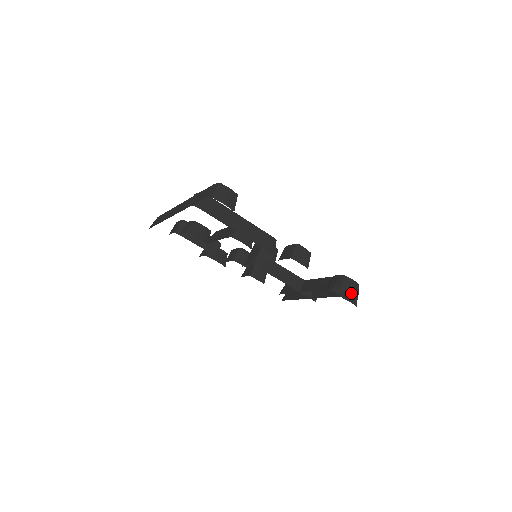
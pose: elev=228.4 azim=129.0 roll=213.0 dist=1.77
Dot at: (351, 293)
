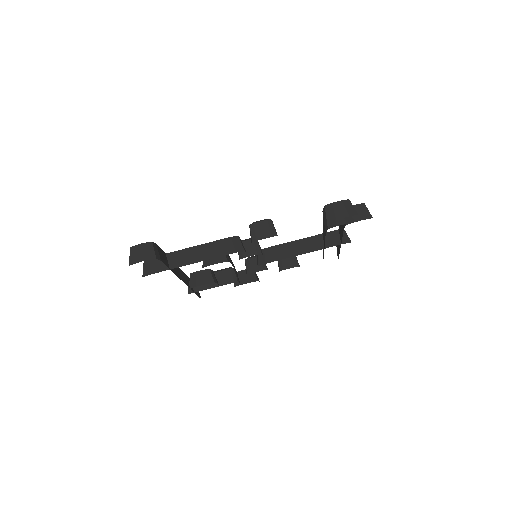
Dot at: (343, 216)
